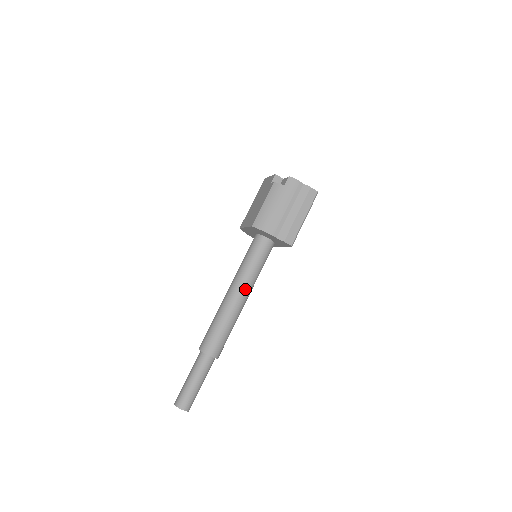
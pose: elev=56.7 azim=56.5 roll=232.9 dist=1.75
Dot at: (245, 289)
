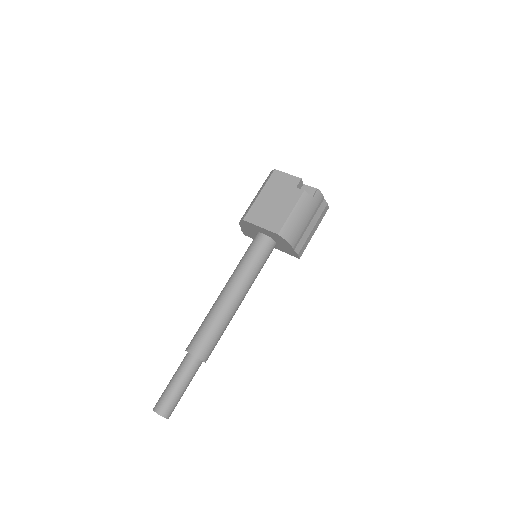
Dot at: (246, 293)
